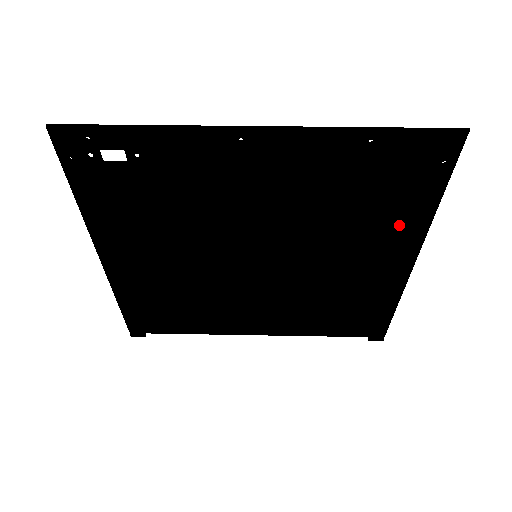
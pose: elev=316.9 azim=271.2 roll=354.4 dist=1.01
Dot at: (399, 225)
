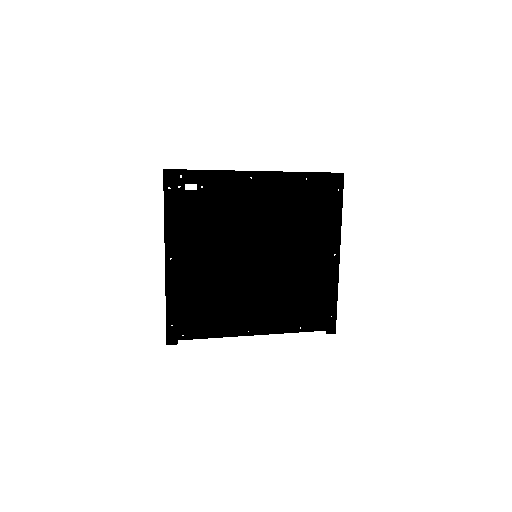
Dot at: (327, 228)
